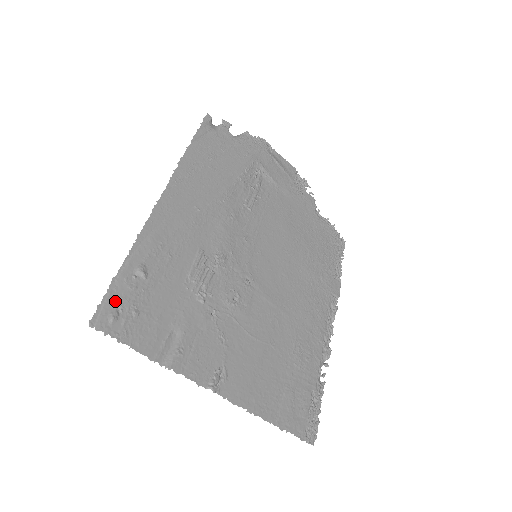
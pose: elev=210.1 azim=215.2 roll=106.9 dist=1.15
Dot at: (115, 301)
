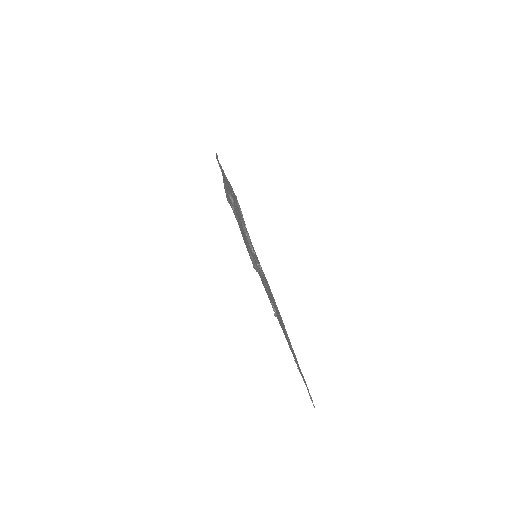
Dot at: (229, 200)
